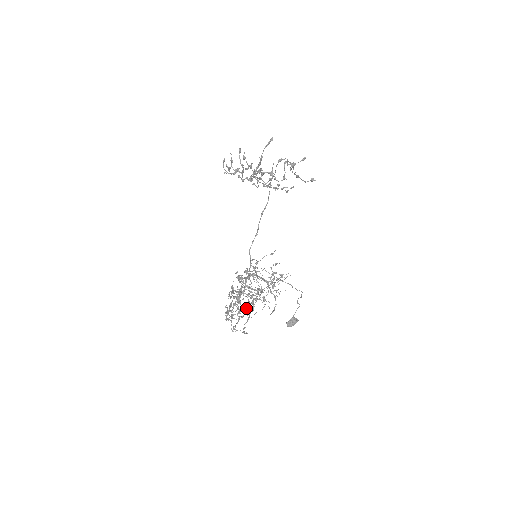
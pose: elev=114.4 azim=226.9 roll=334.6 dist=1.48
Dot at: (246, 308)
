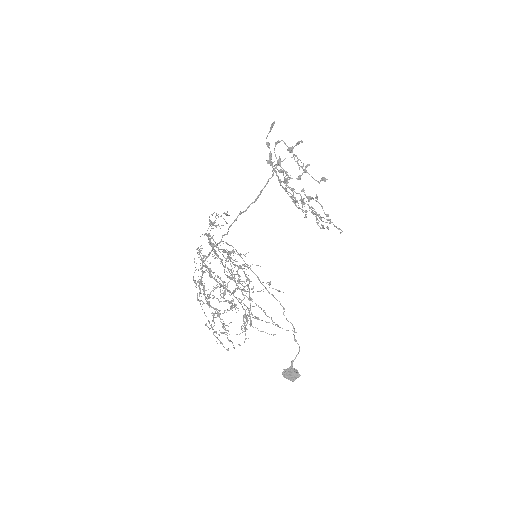
Dot at: (242, 325)
